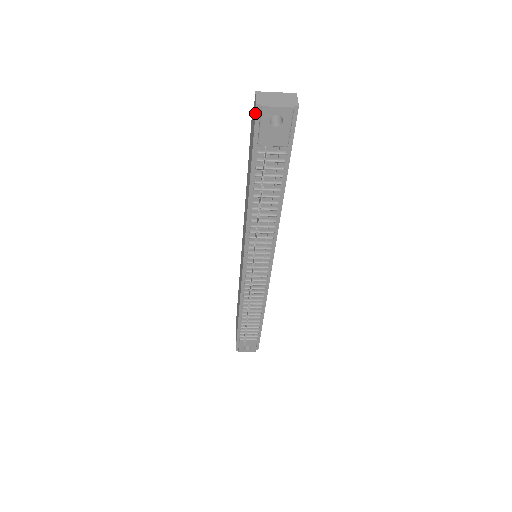
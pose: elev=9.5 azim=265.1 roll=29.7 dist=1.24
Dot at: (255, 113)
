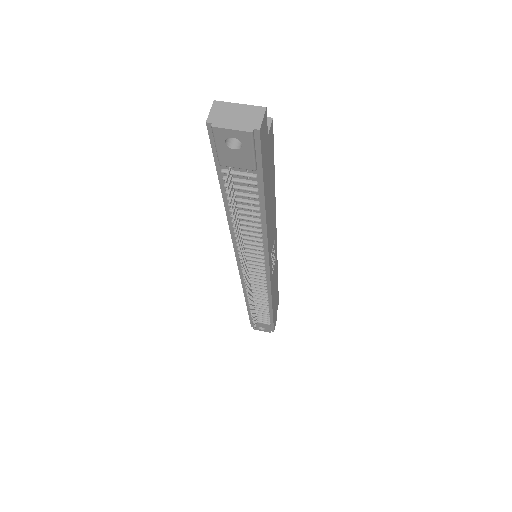
Dot at: occluded
